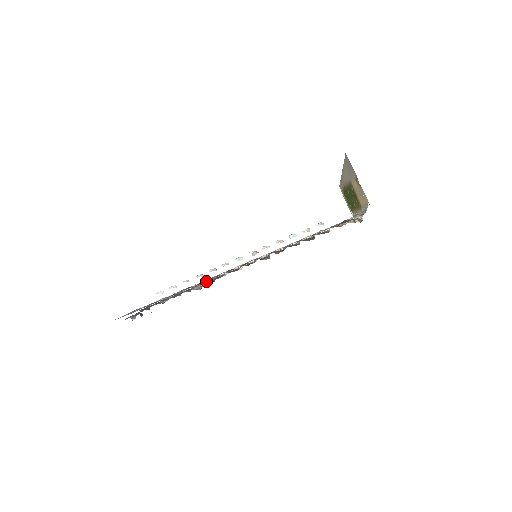
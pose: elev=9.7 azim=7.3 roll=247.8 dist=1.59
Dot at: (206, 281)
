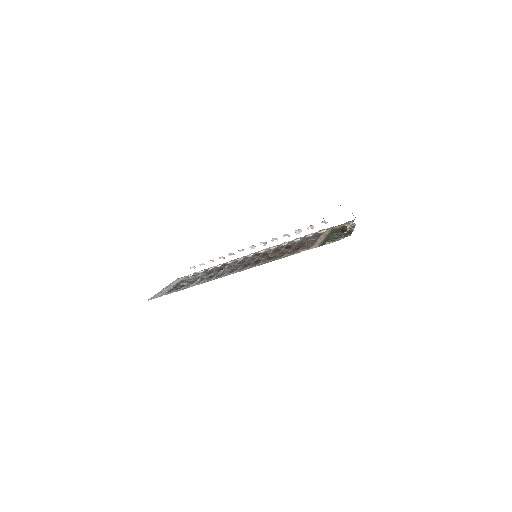
Dot at: (208, 281)
